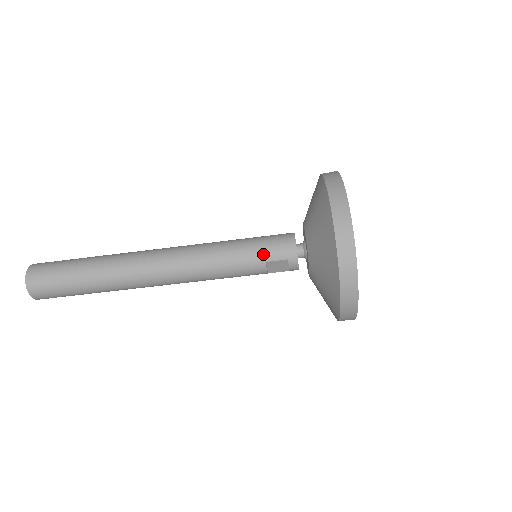
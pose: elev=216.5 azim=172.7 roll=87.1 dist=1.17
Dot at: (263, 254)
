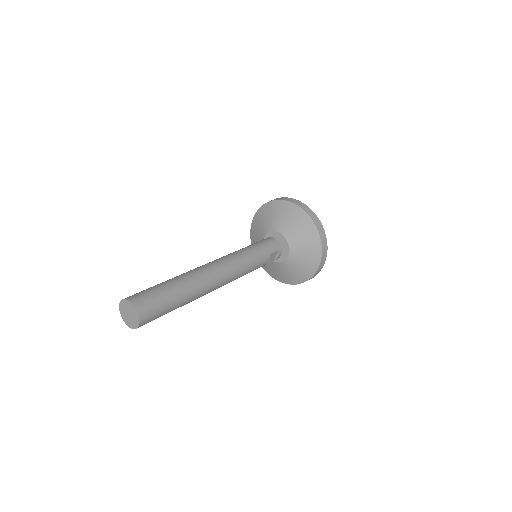
Dot at: (267, 250)
